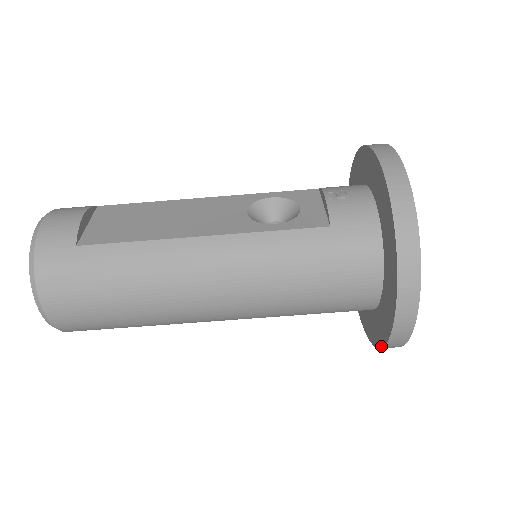
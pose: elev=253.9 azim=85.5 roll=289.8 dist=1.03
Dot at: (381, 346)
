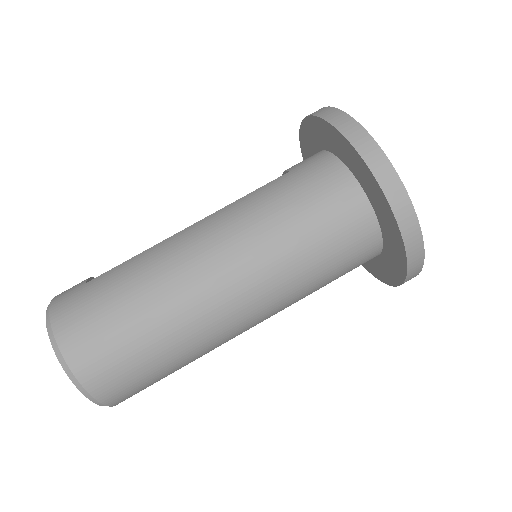
Dot at: (399, 234)
